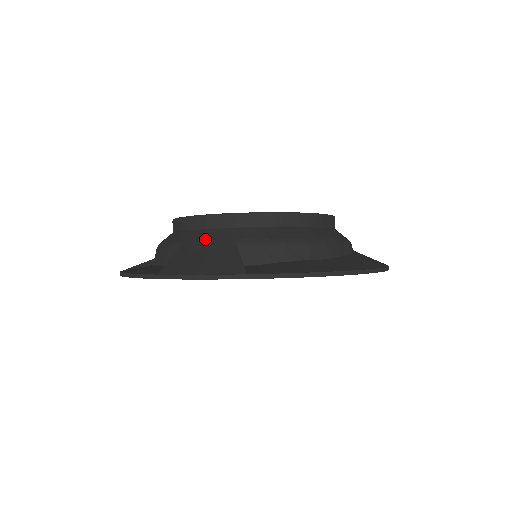
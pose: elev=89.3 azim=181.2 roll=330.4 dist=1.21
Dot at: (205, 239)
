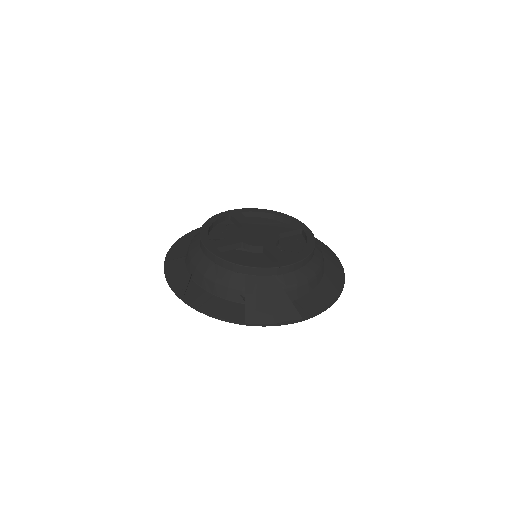
Dot at: (262, 288)
